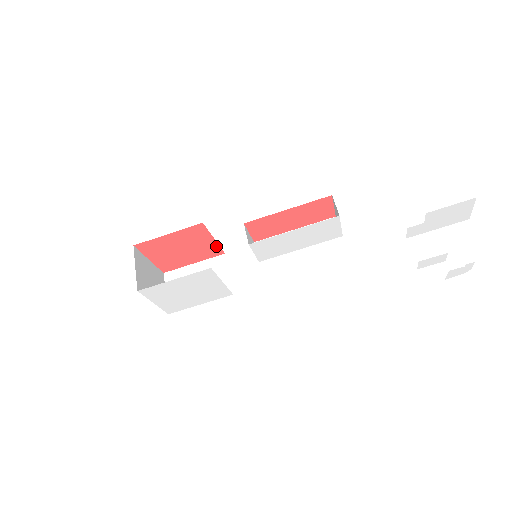
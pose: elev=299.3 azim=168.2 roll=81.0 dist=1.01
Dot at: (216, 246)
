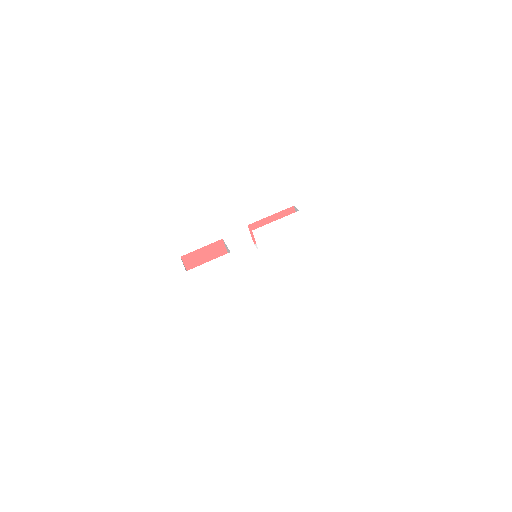
Dot at: occluded
